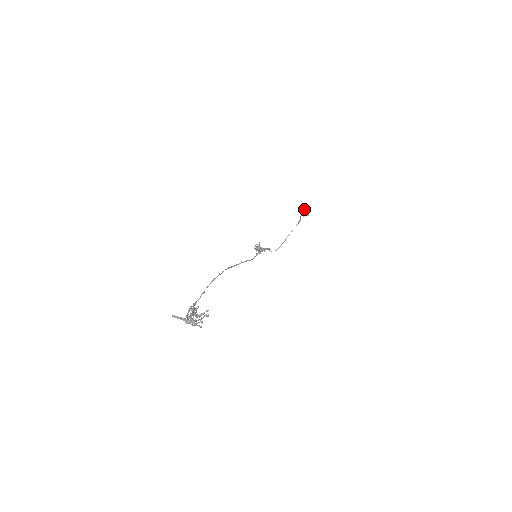
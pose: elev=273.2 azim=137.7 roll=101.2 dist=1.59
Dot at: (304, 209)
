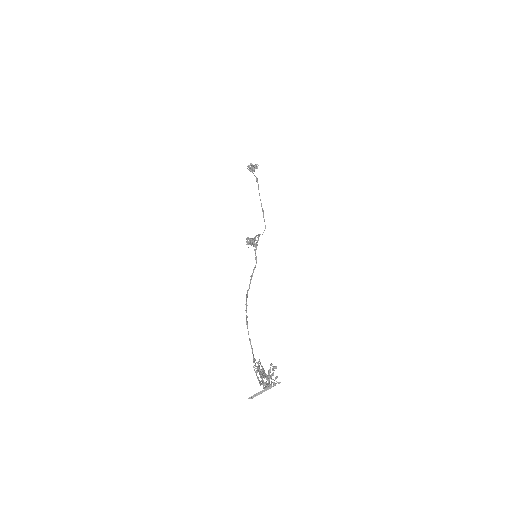
Dot at: (250, 164)
